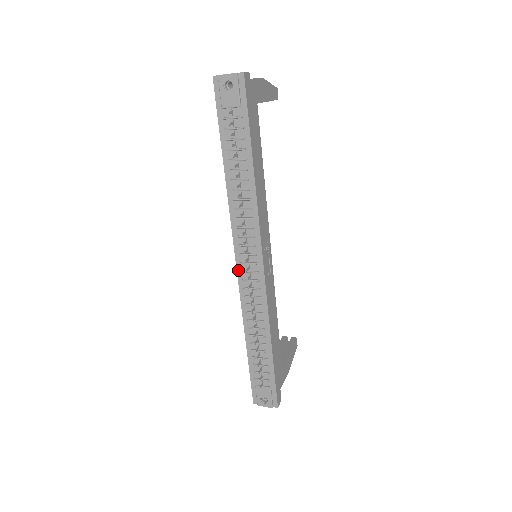
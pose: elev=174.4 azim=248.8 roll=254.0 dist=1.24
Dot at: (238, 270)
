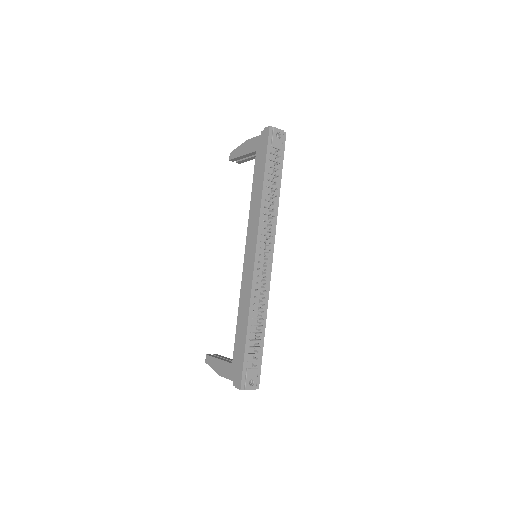
Dot at: (256, 261)
